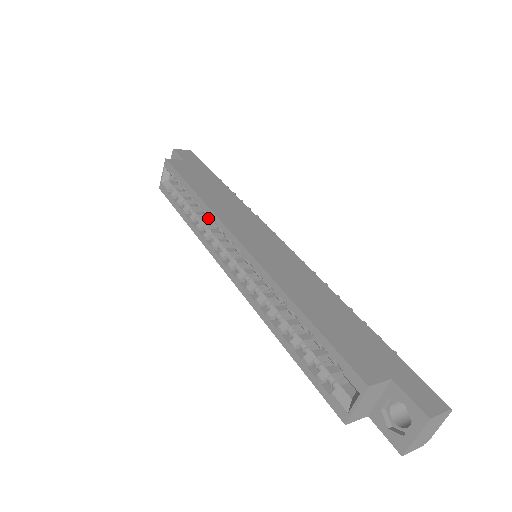
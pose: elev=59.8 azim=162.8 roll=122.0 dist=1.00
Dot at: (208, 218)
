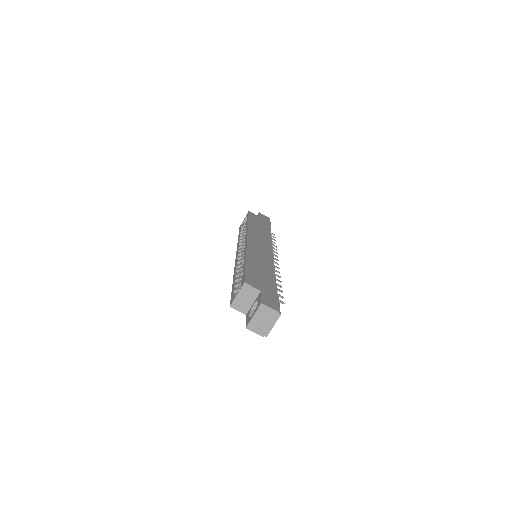
Dot at: occluded
